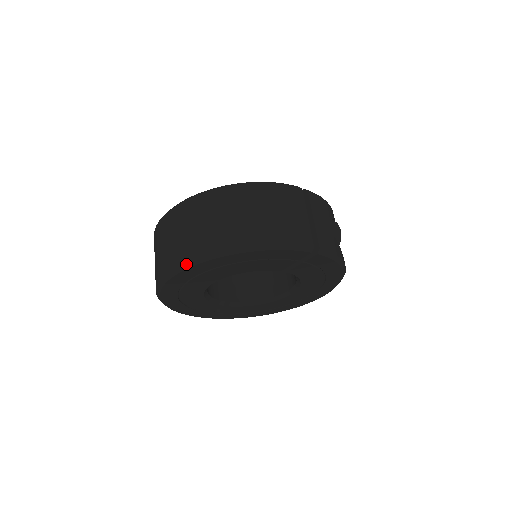
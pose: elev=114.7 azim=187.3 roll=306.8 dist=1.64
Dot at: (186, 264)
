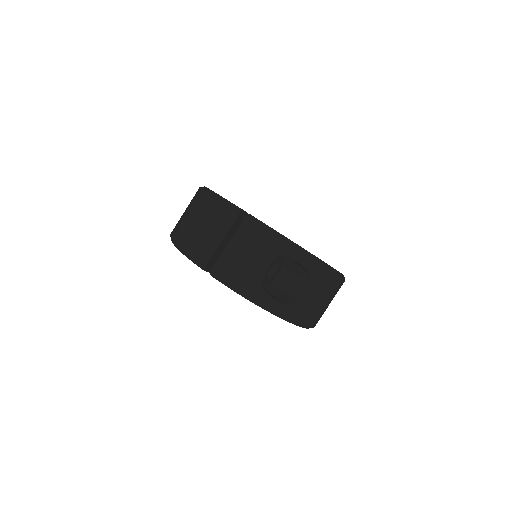
Dot at: occluded
